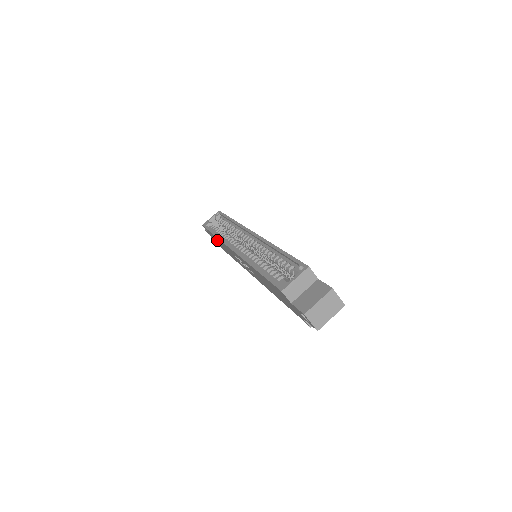
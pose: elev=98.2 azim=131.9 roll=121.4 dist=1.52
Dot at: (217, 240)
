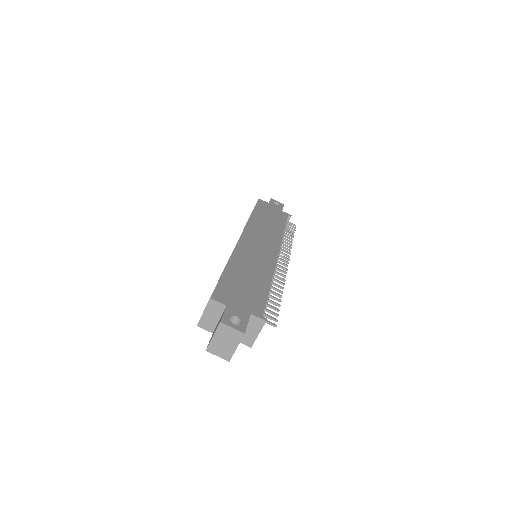
Dot at: occluded
